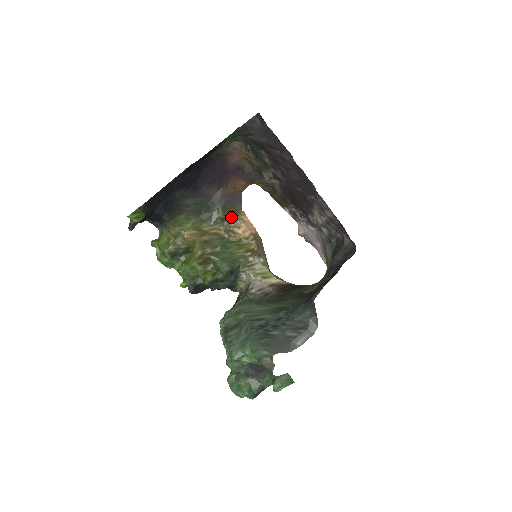
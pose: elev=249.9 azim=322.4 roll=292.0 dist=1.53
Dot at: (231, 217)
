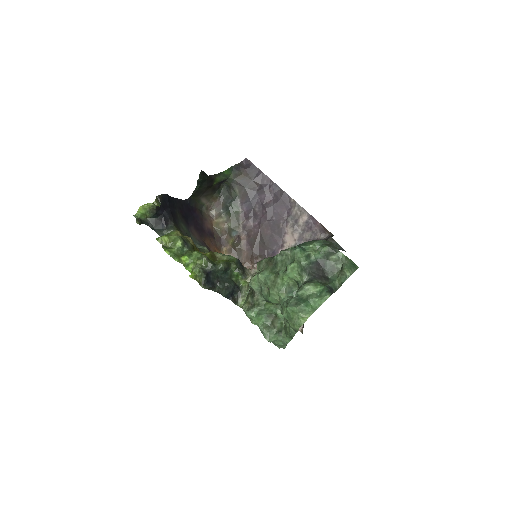
Dot at: occluded
